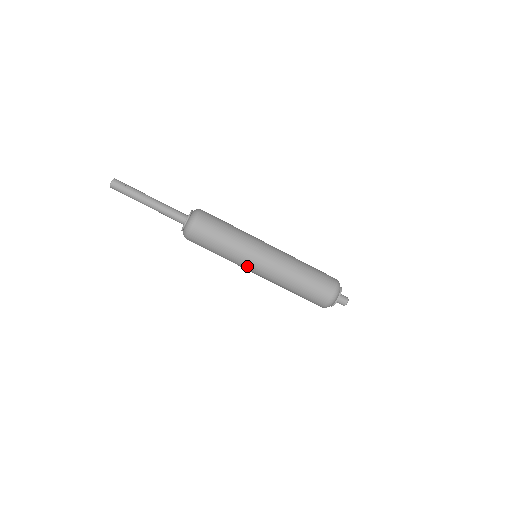
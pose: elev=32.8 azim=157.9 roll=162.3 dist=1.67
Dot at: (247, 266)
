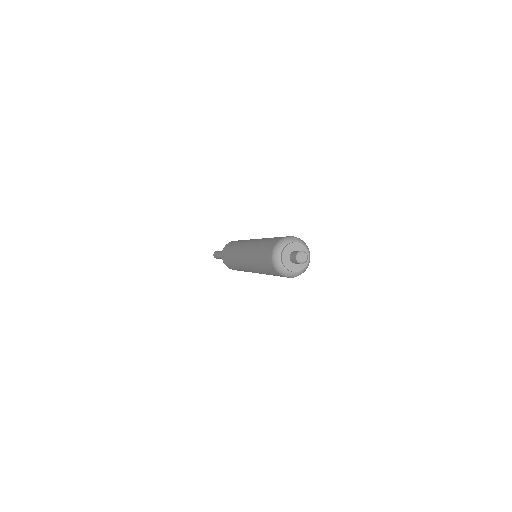
Dot at: (239, 255)
